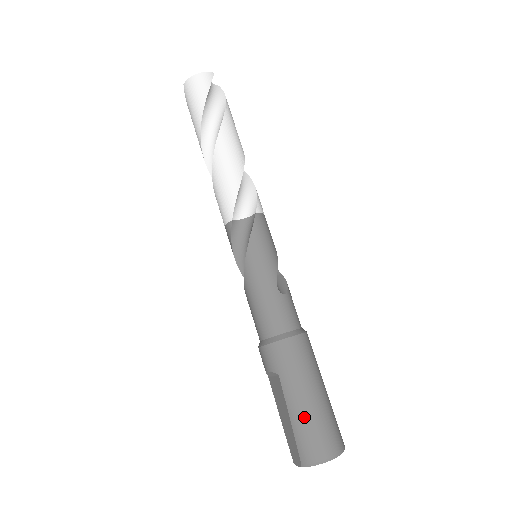
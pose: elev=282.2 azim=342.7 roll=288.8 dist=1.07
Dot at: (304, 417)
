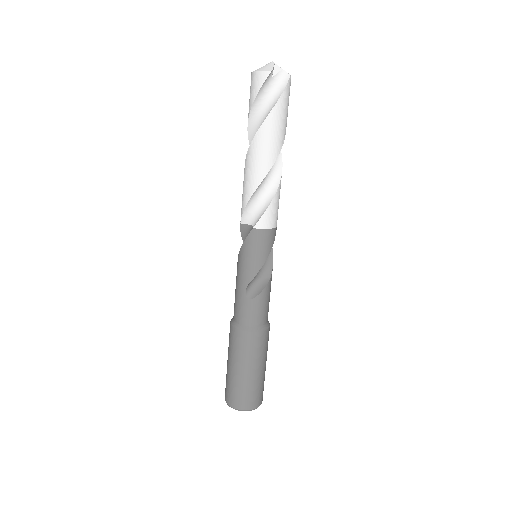
Dot at: (229, 376)
